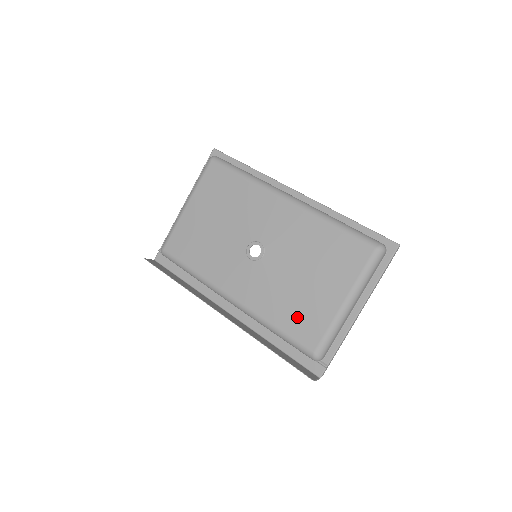
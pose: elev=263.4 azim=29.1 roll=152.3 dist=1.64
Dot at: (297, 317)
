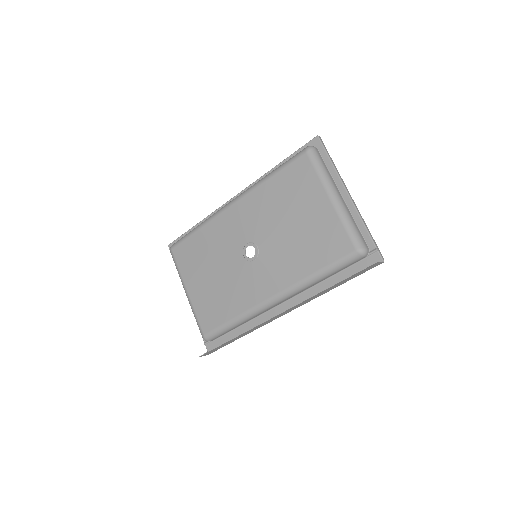
Dot at: (319, 247)
